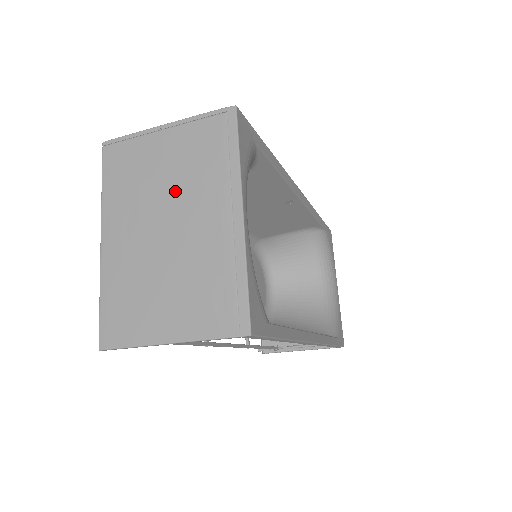
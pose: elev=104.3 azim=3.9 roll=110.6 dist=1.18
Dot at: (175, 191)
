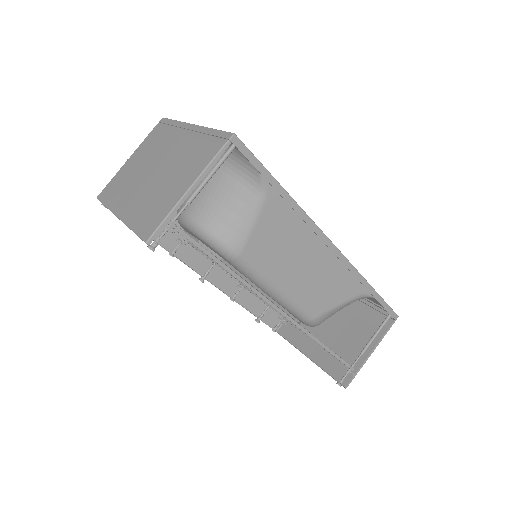
Dot at: (151, 159)
